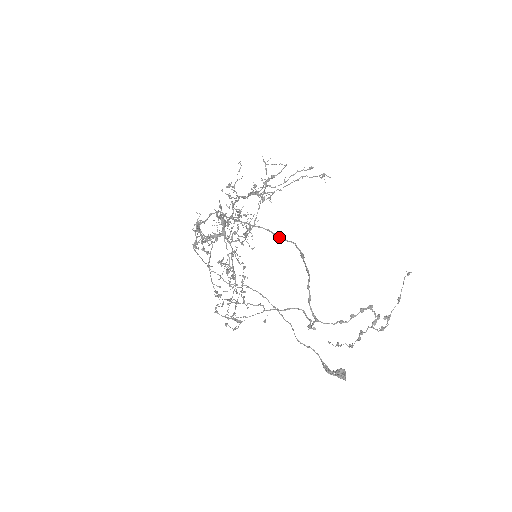
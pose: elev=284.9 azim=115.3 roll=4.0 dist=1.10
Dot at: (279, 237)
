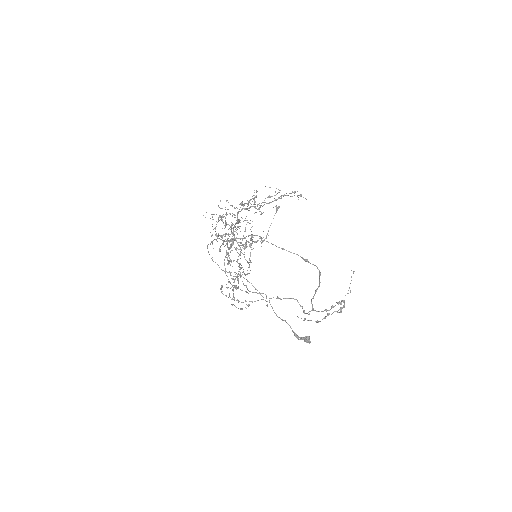
Dot at: occluded
